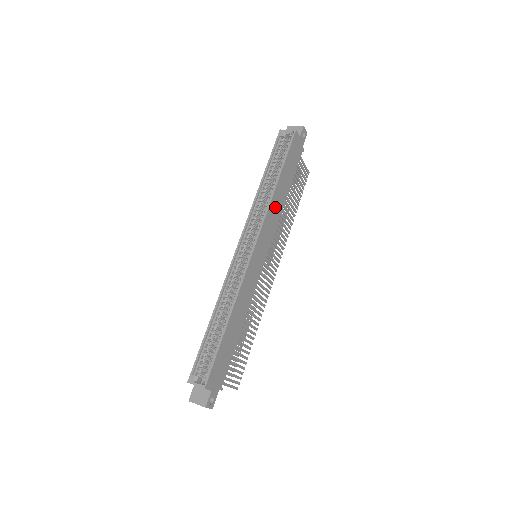
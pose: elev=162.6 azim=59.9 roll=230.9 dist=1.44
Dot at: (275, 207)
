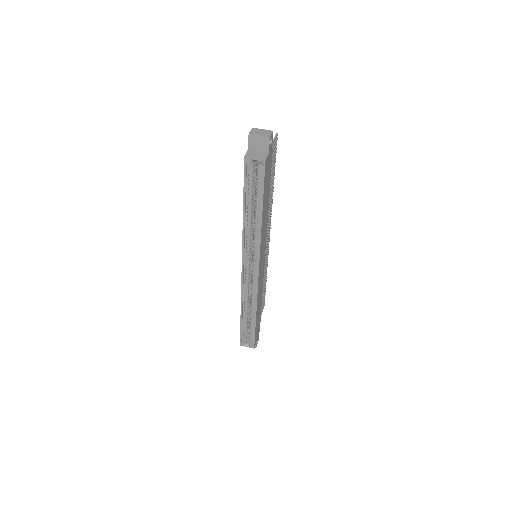
Dot at: (264, 228)
